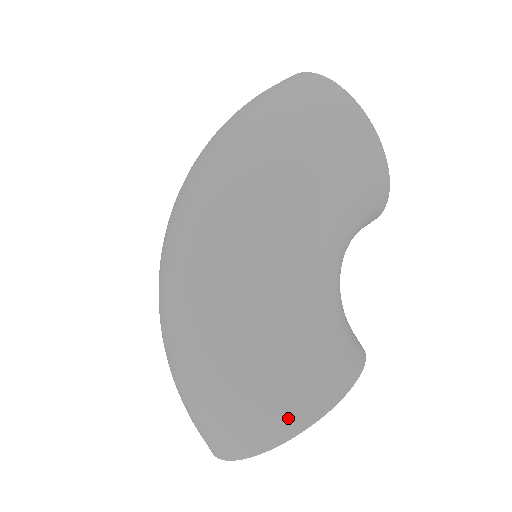
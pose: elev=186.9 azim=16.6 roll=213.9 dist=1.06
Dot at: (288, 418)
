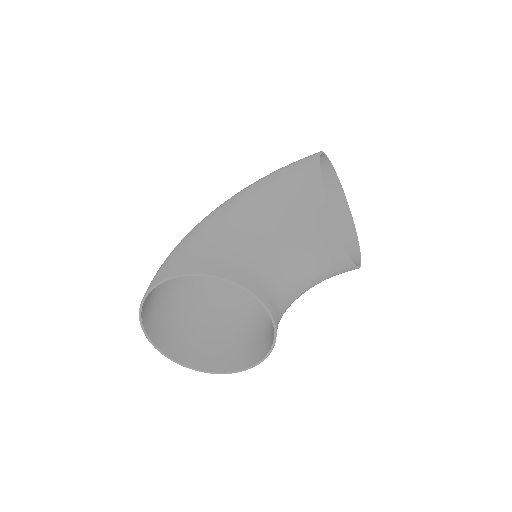
Dot at: (158, 277)
